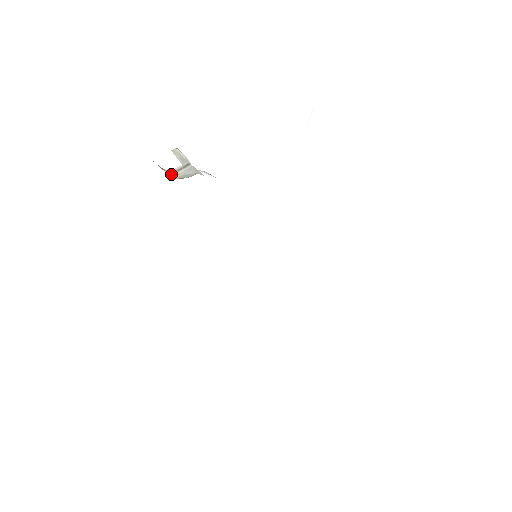
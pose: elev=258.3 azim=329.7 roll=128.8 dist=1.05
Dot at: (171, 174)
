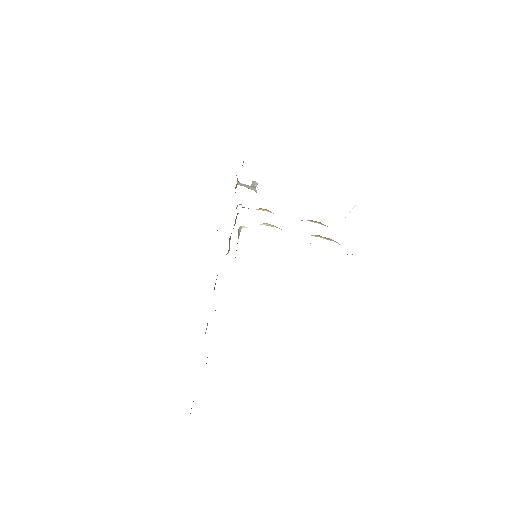
Dot at: (240, 184)
